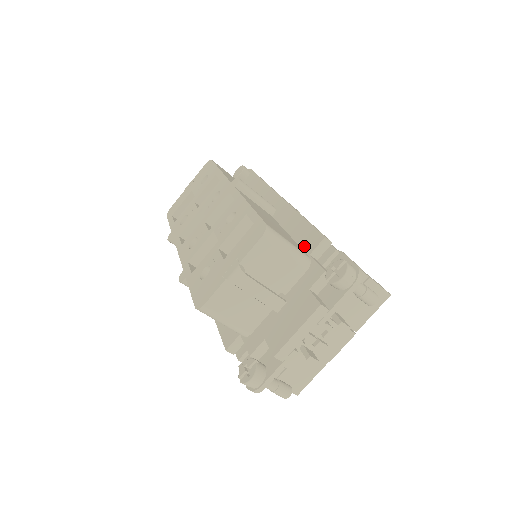
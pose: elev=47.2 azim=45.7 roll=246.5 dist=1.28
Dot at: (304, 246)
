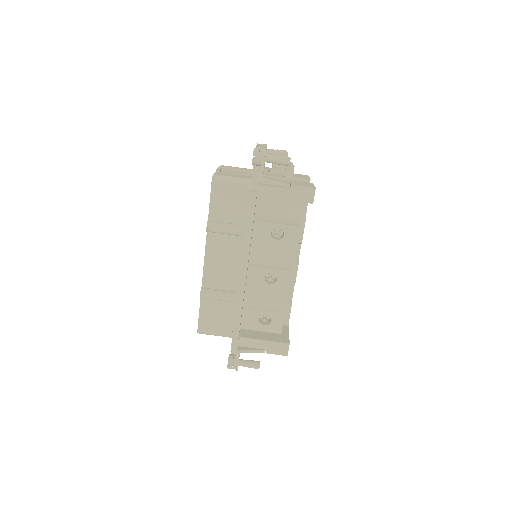
Dot at: occluded
